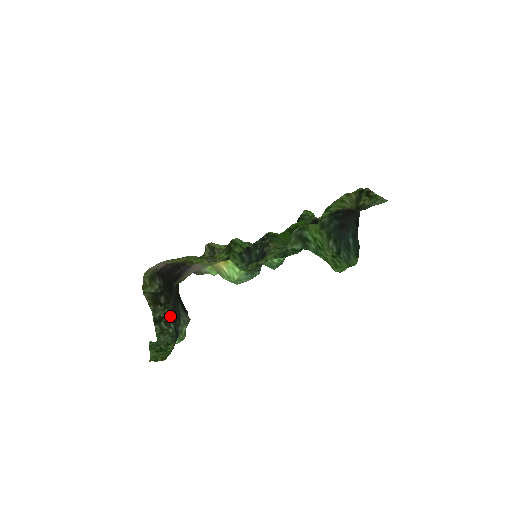
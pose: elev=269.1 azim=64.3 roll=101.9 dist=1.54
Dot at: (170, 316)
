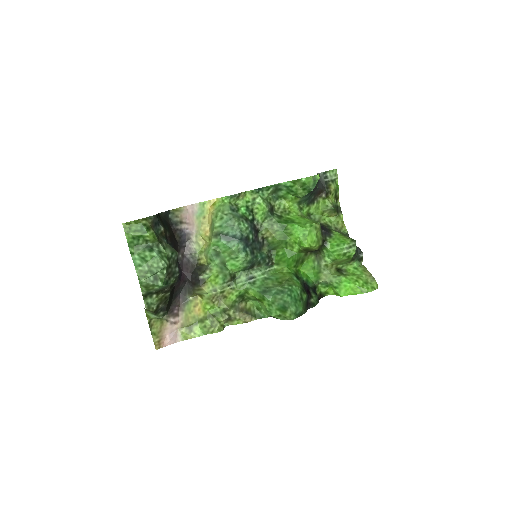
Dot at: (162, 291)
